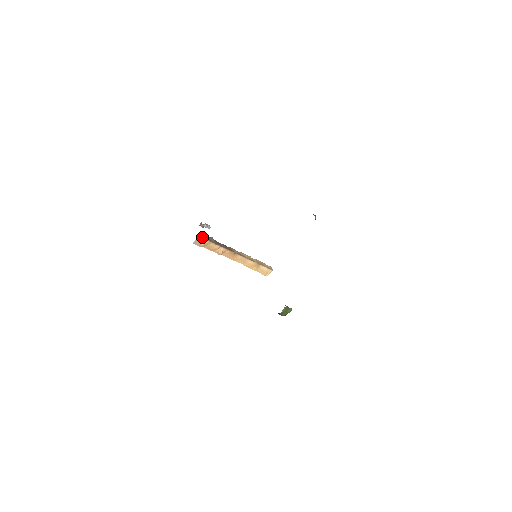
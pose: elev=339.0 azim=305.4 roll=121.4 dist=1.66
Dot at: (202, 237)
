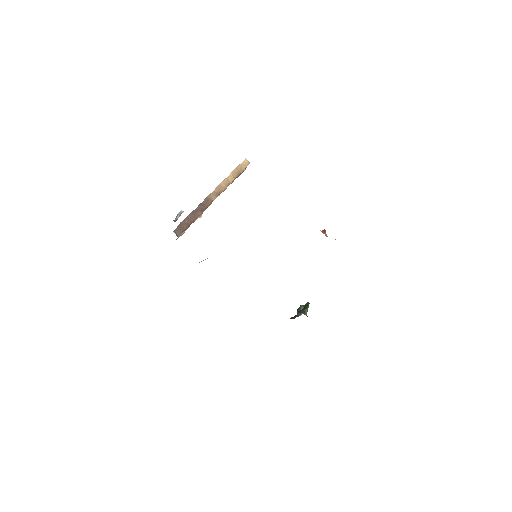
Dot at: (180, 232)
